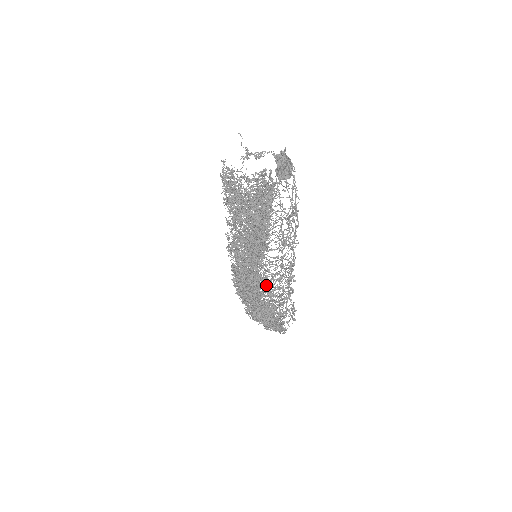
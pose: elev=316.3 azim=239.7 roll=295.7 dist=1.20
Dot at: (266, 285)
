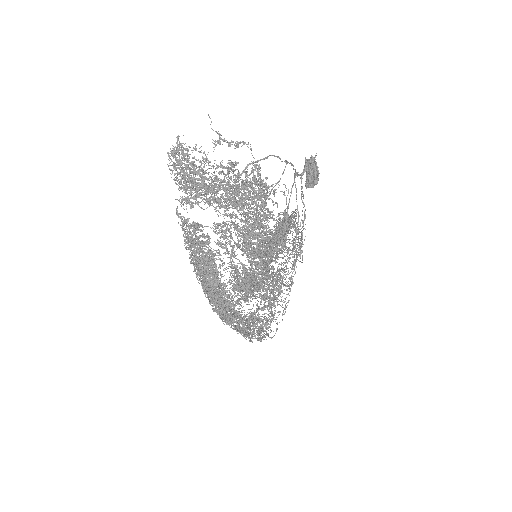
Dot at: (202, 275)
